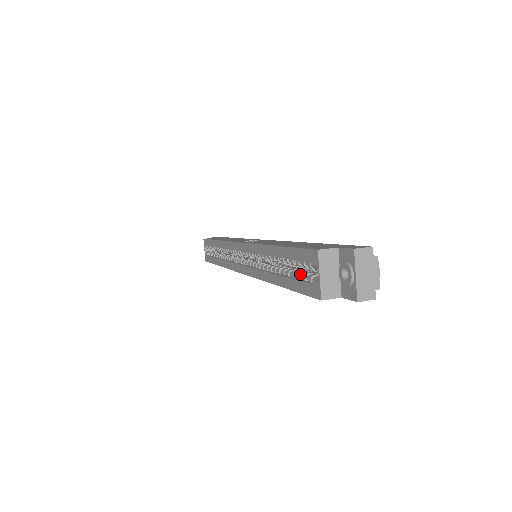
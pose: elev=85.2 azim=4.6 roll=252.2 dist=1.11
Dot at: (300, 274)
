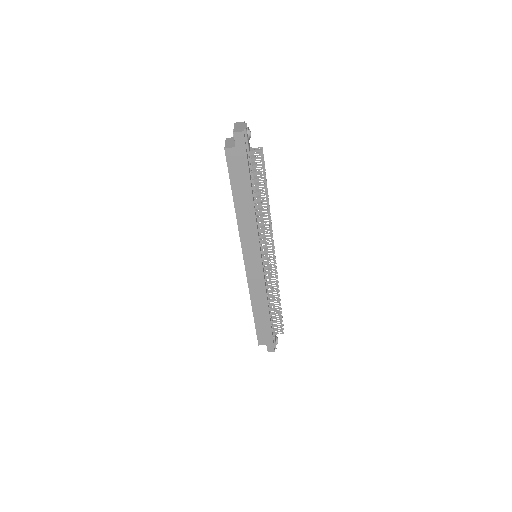
Dot at: occluded
